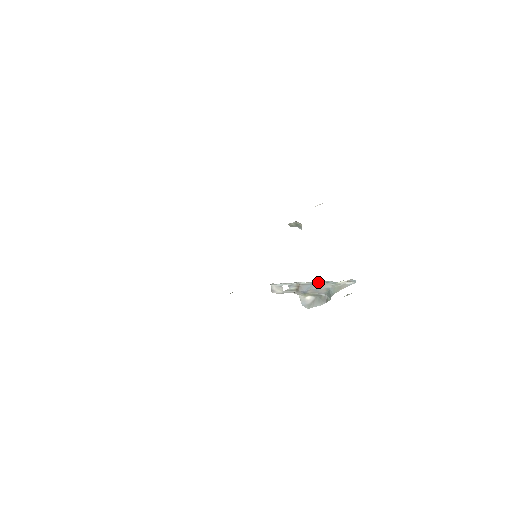
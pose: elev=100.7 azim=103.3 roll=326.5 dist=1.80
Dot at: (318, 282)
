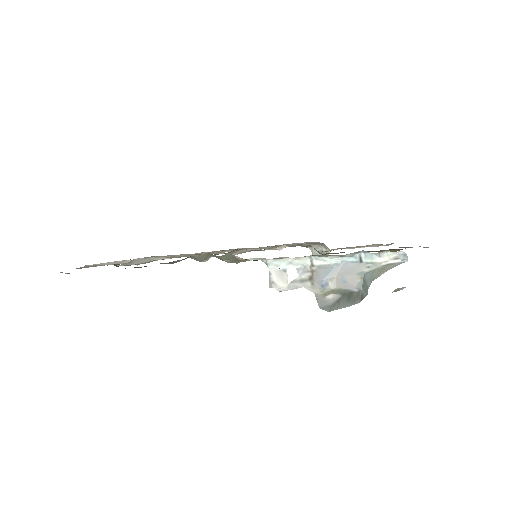
Dot at: (345, 262)
